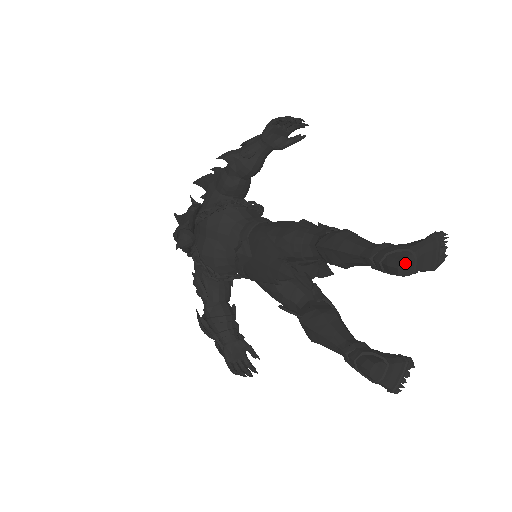
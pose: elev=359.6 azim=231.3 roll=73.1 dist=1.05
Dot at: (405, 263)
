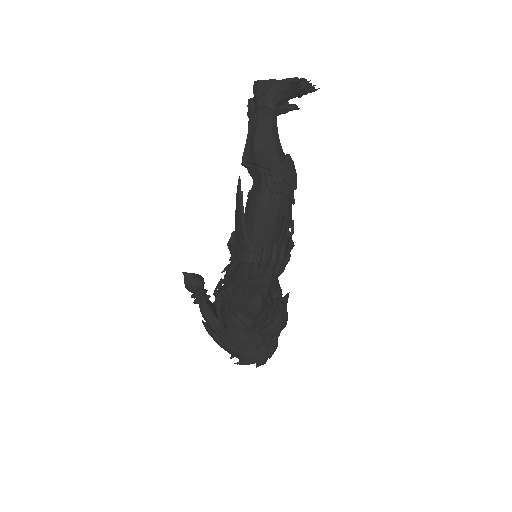
Dot at: occluded
